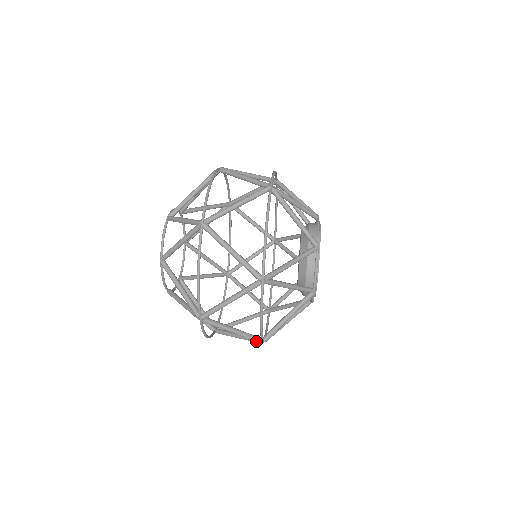
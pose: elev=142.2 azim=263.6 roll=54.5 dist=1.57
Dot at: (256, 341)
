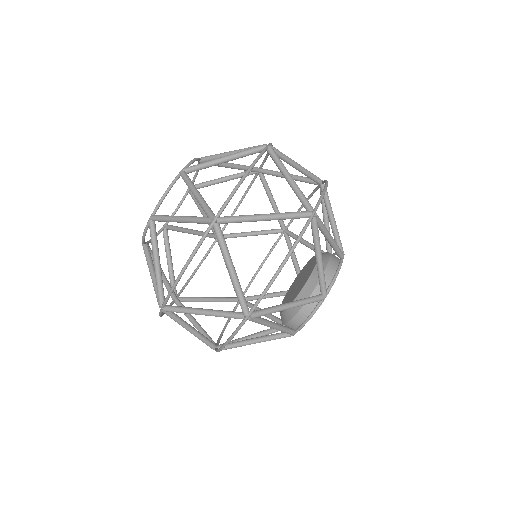
Dot at: (210, 347)
